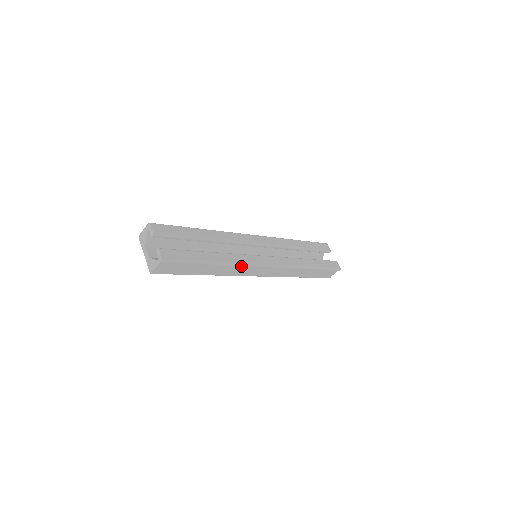
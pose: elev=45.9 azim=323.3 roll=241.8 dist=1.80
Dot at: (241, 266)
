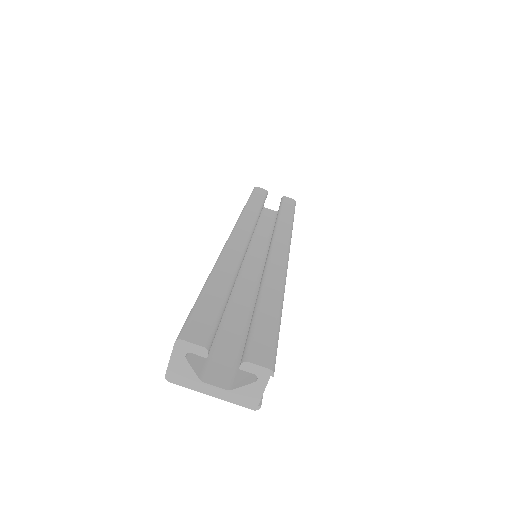
Dot at: occluded
